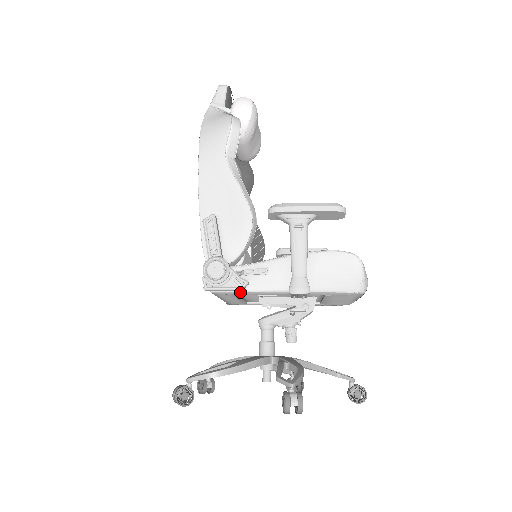
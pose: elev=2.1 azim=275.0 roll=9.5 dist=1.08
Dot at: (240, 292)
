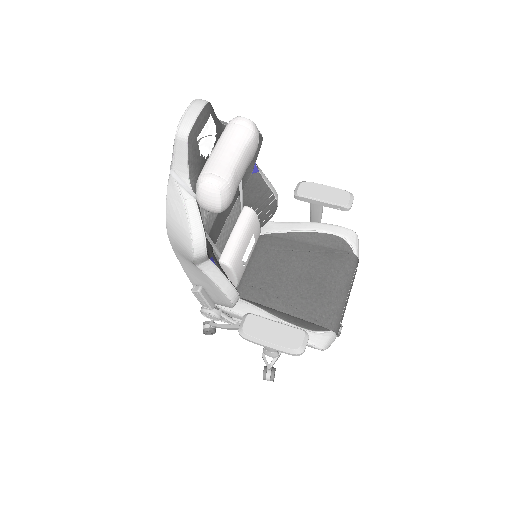
Dot at: occluded
